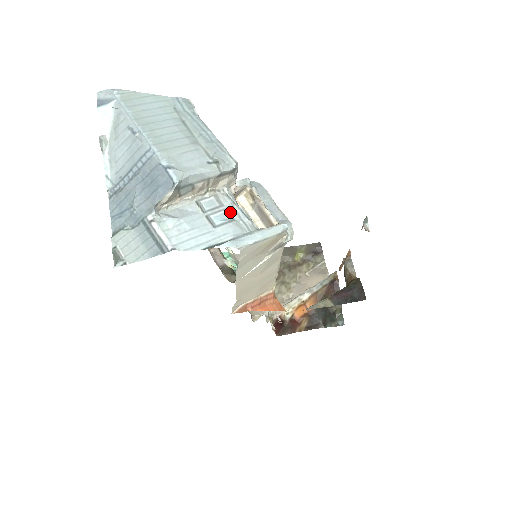
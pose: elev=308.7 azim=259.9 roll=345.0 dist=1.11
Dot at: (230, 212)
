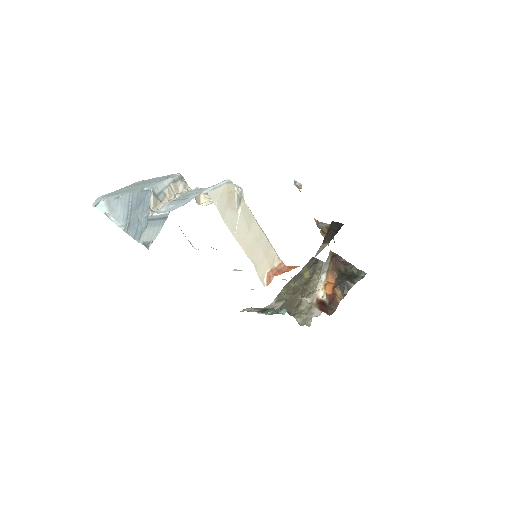
Dot at: occluded
